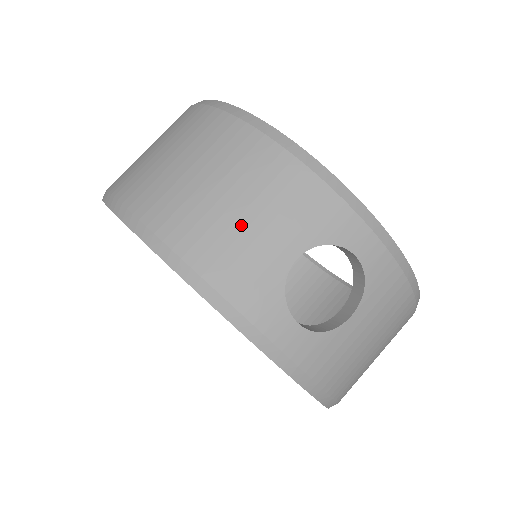
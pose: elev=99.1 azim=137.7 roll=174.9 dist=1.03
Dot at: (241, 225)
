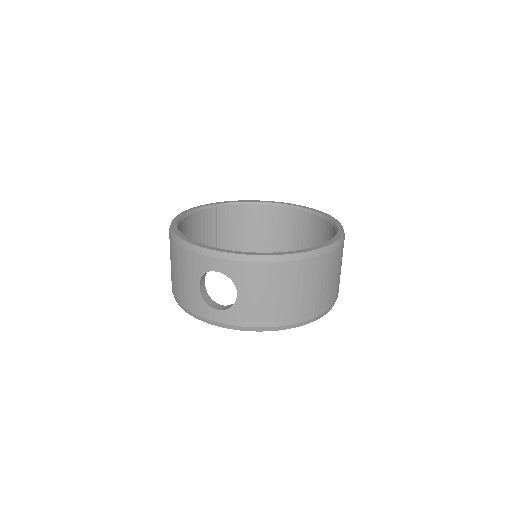
Dot at: (182, 282)
